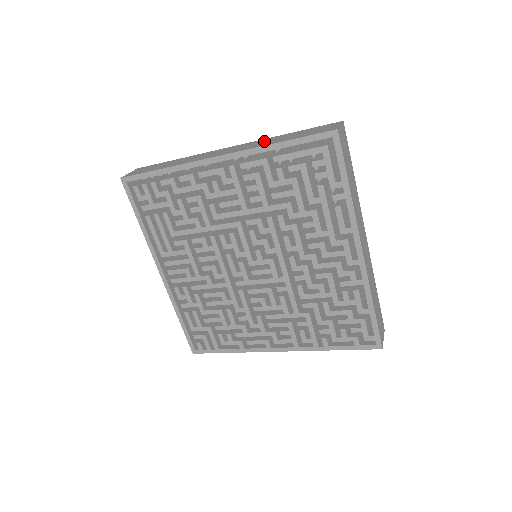
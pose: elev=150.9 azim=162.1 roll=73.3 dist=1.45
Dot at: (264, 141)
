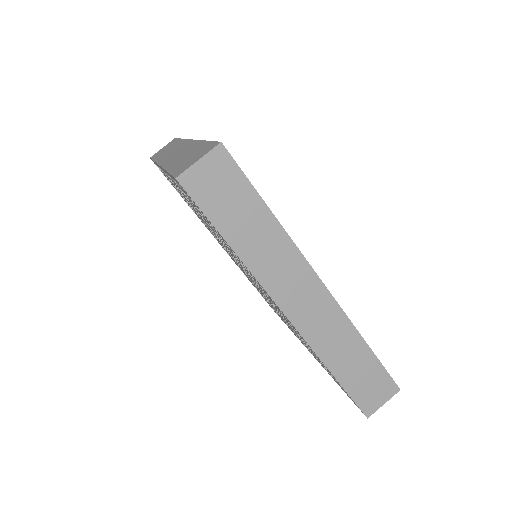
Dot at: (185, 151)
